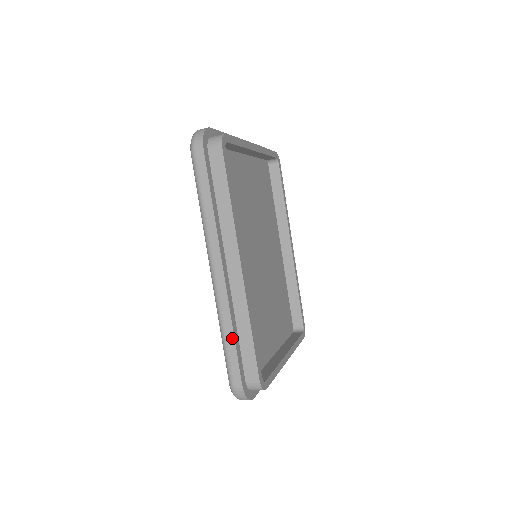
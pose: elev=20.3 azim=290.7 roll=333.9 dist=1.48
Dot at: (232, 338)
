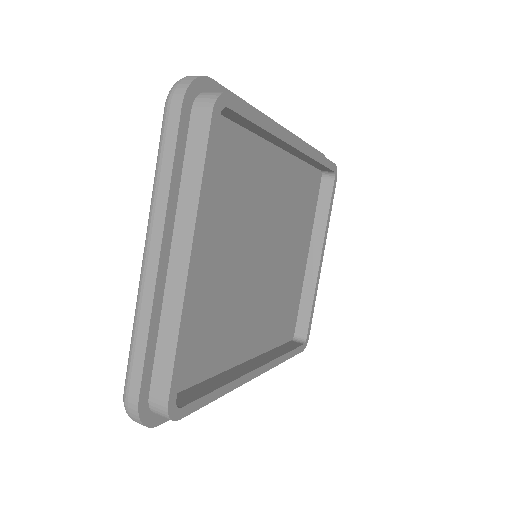
Dot at: occluded
